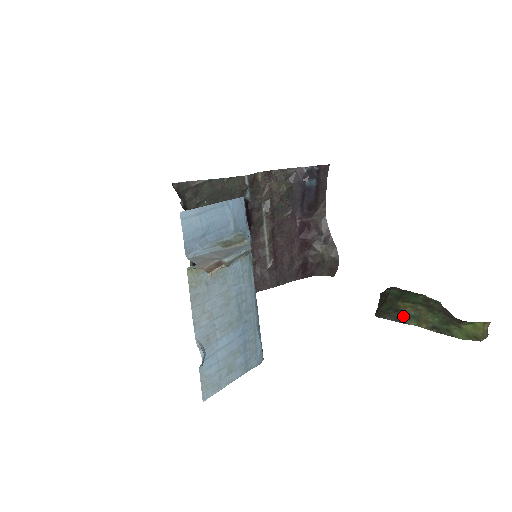
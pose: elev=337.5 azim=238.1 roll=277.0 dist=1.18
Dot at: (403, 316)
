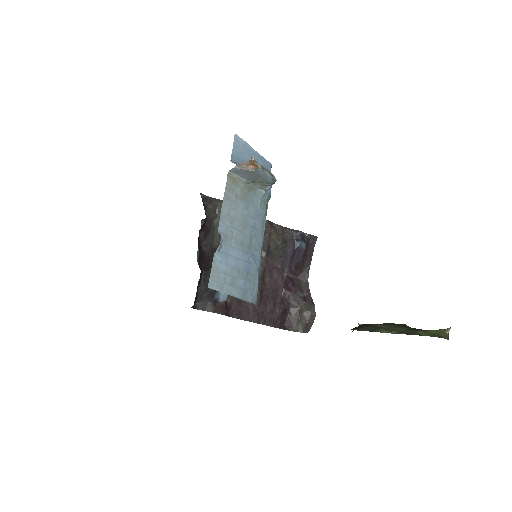
Dot at: (375, 328)
